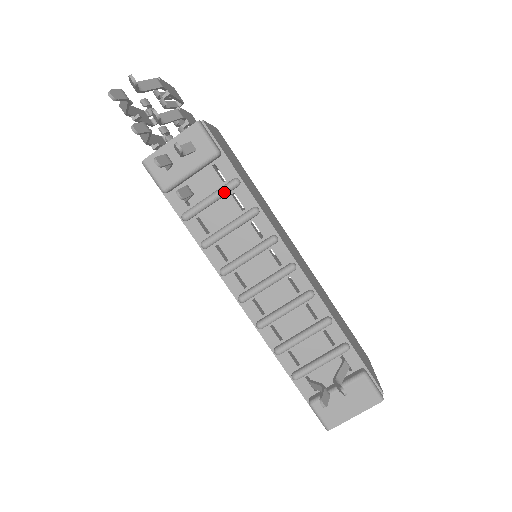
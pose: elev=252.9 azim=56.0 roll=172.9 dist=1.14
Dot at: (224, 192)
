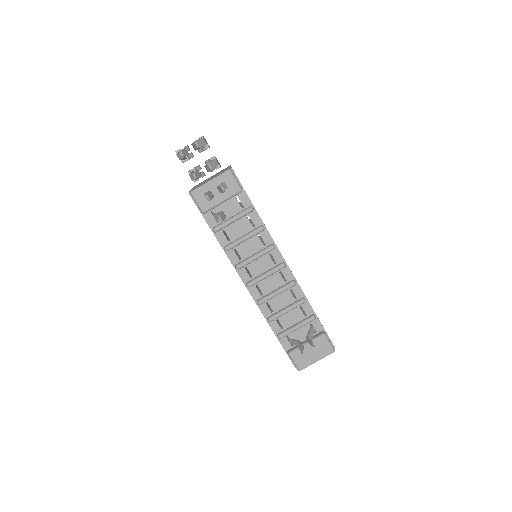
Dot at: (243, 215)
